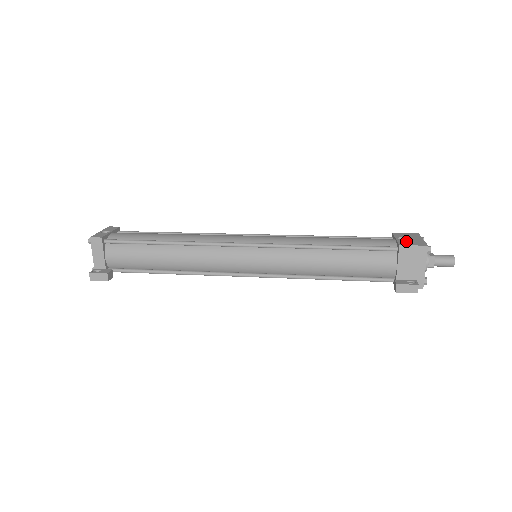
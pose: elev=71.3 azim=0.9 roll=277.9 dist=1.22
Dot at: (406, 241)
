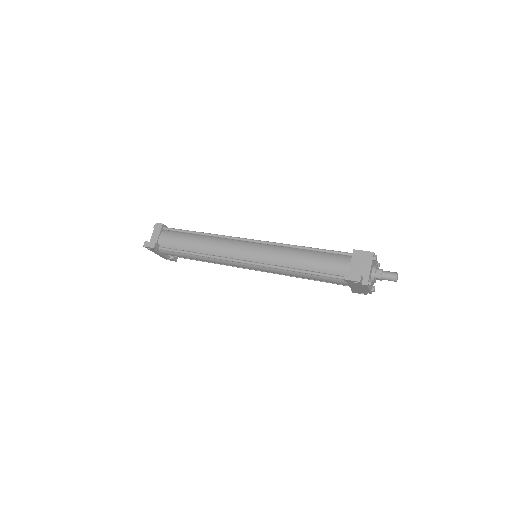
Dot at: occluded
